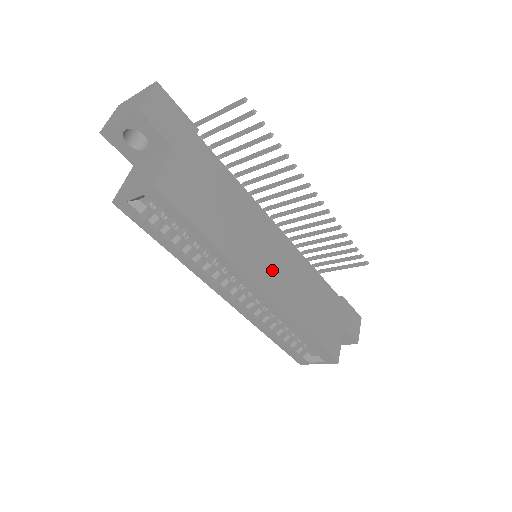
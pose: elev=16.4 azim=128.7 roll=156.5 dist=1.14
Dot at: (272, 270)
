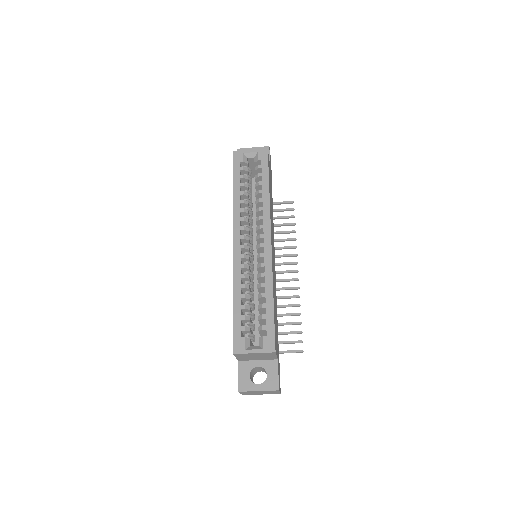
Dot at: occluded
